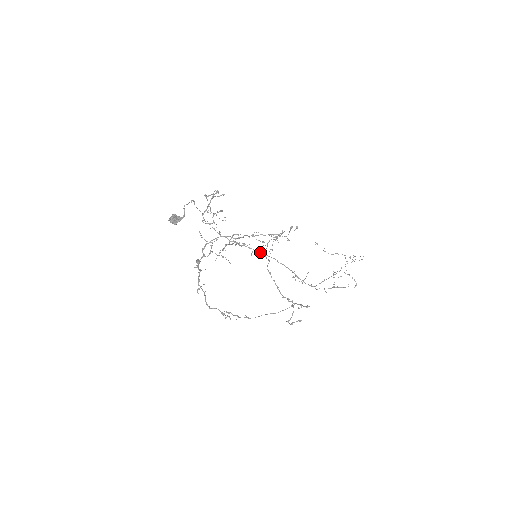
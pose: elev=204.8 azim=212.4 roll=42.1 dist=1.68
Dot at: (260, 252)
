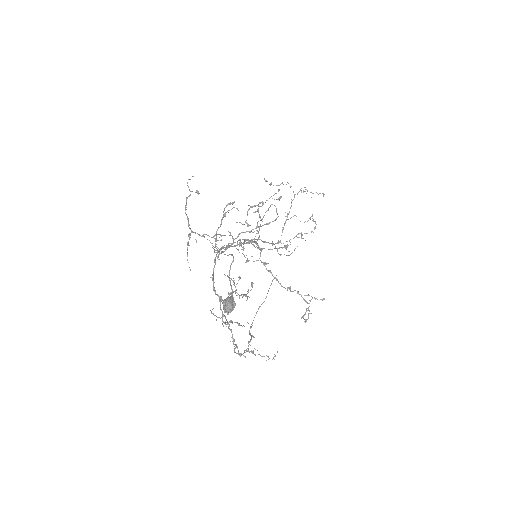
Dot at: occluded
